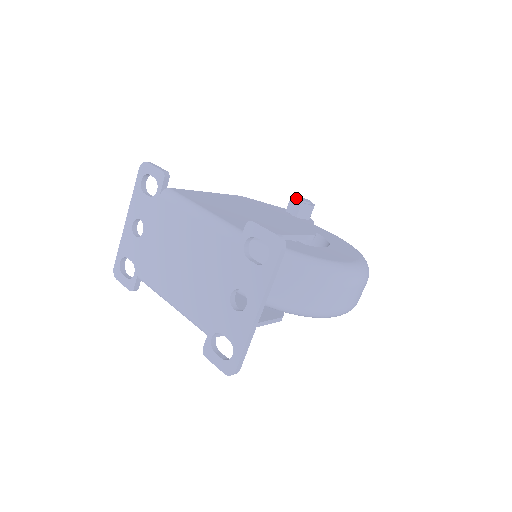
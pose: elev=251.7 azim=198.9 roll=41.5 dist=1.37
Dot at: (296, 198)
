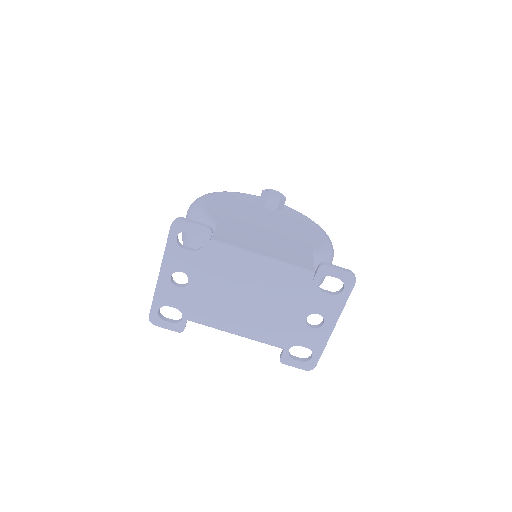
Dot at: (272, 194)
